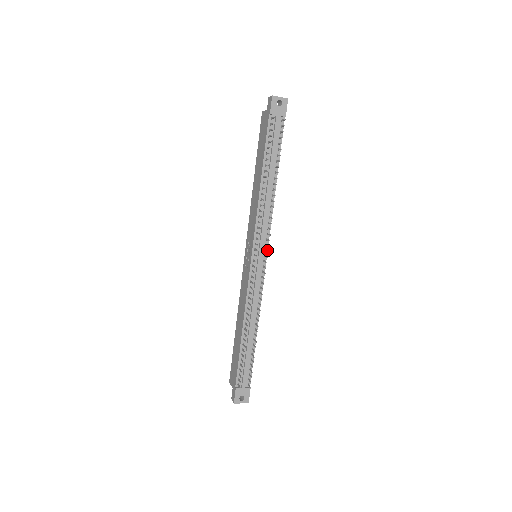
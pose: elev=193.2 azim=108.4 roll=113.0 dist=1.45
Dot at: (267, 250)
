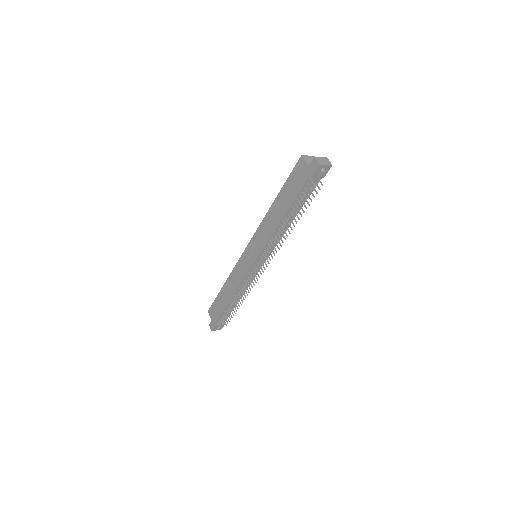
Dot at: occluded
